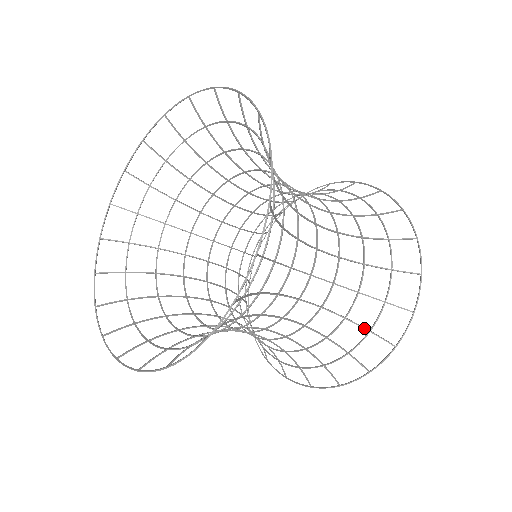
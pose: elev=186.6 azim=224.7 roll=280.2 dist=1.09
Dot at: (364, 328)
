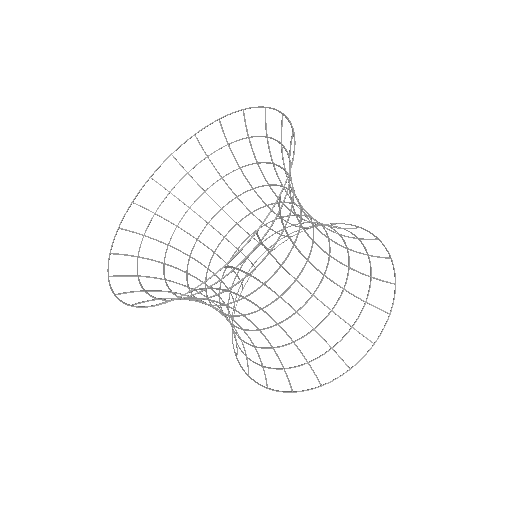
Dot at: (361, 299)
